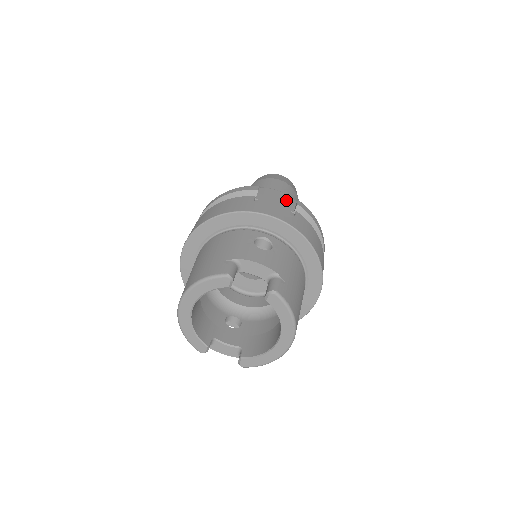
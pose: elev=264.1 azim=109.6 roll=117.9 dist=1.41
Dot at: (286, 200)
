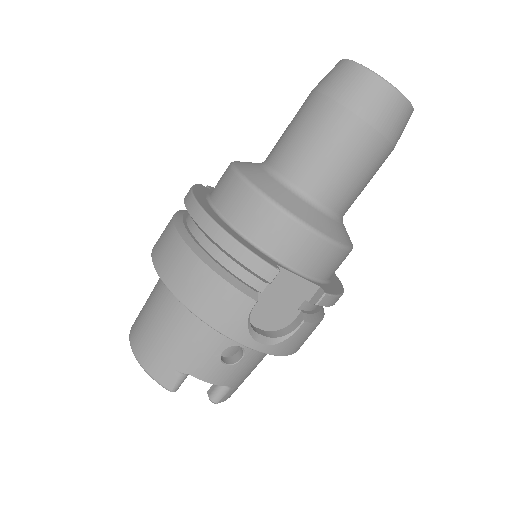
Dot at: (321, 261)
